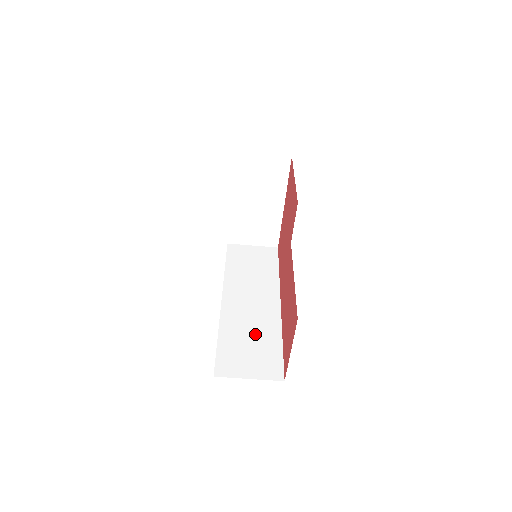
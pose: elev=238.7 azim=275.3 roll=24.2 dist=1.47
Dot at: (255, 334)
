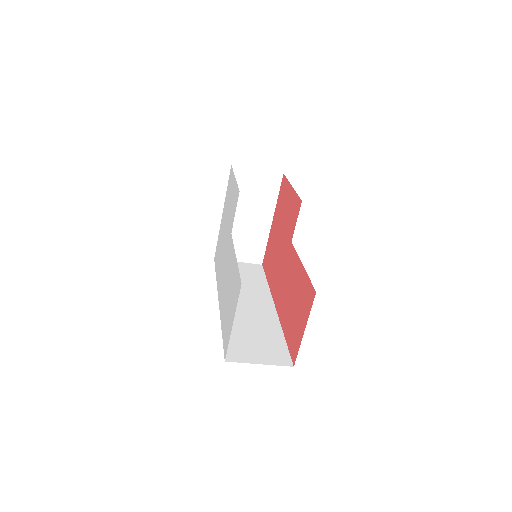
Dot at: (257, 329)
